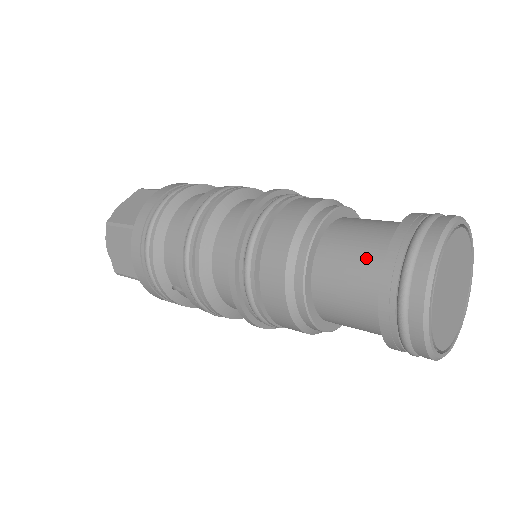
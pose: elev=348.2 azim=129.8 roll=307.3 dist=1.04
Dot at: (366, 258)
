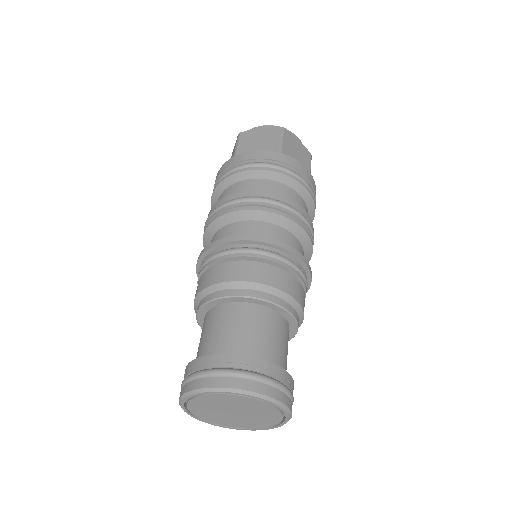
Dot at: (212, 343)
